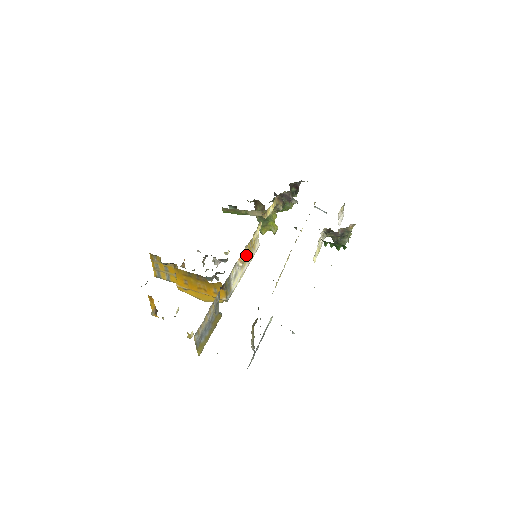
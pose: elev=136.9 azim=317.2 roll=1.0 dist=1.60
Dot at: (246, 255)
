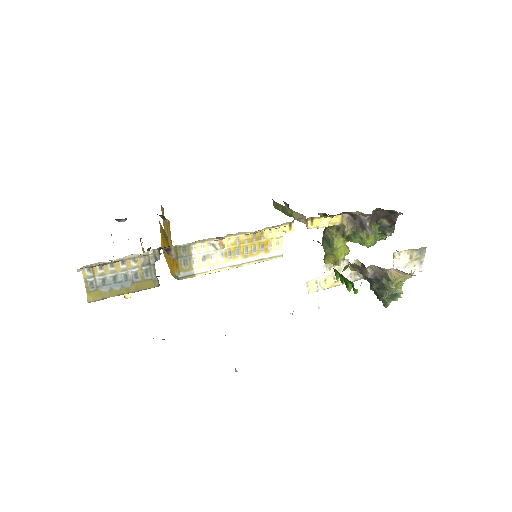
Dot at: (241, 246)
